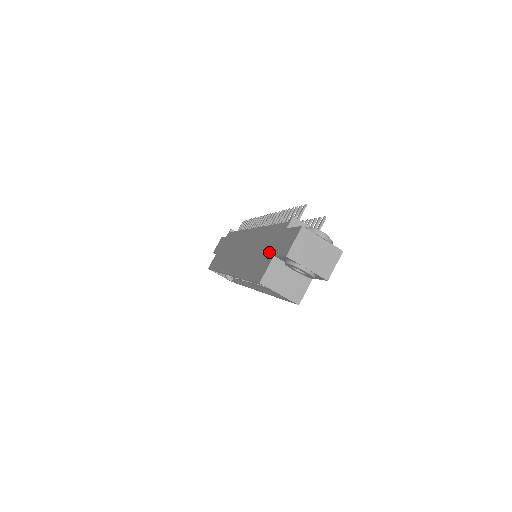
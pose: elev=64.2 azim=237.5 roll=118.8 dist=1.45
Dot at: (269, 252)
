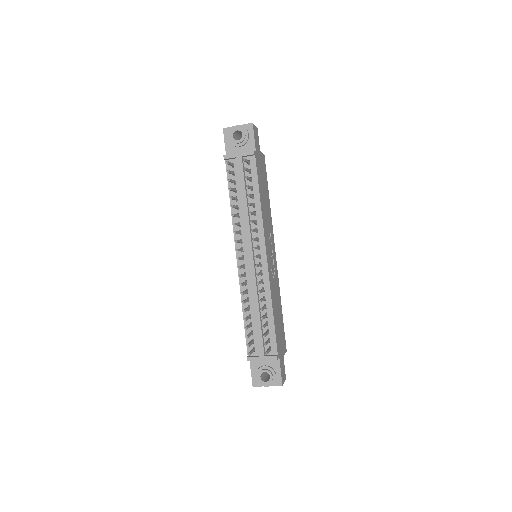
Dot at: occluded
